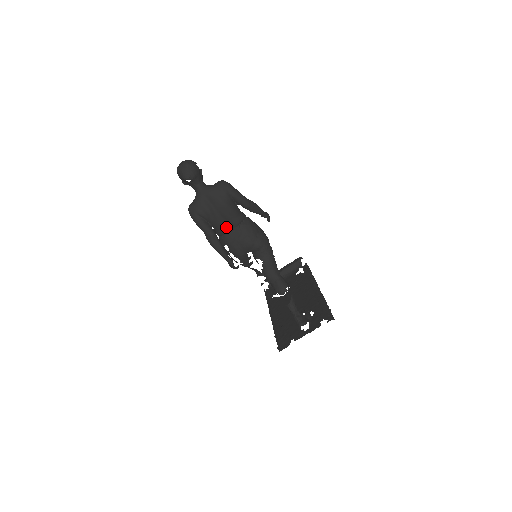
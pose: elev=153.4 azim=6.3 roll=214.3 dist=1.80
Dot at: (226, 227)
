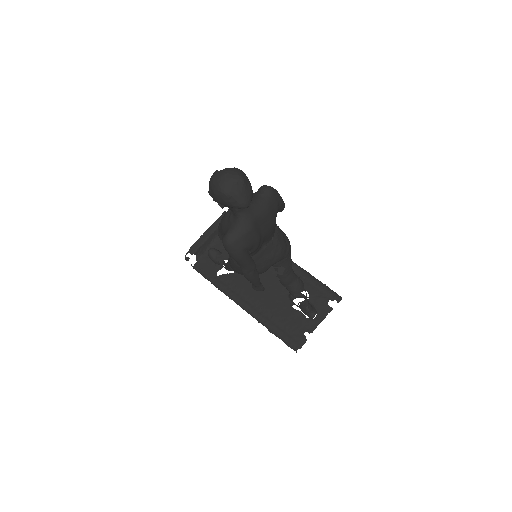
Dot at: occluded
